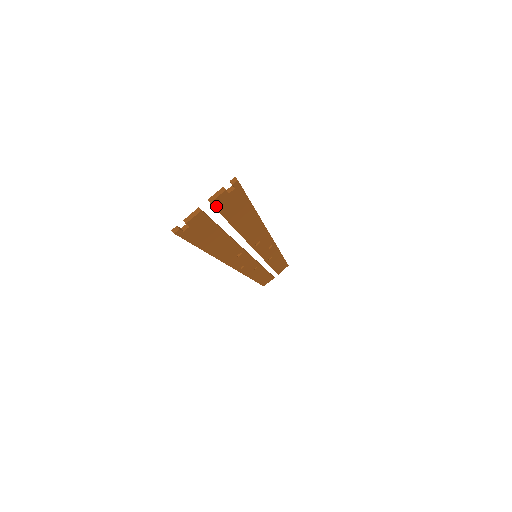
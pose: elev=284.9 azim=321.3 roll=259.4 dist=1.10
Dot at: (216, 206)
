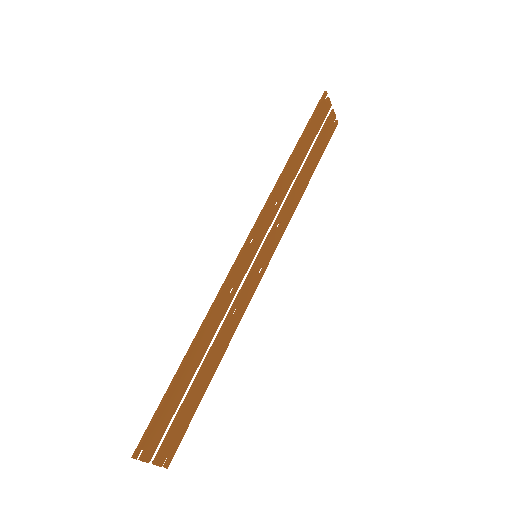
Dot at: (330, 117)
